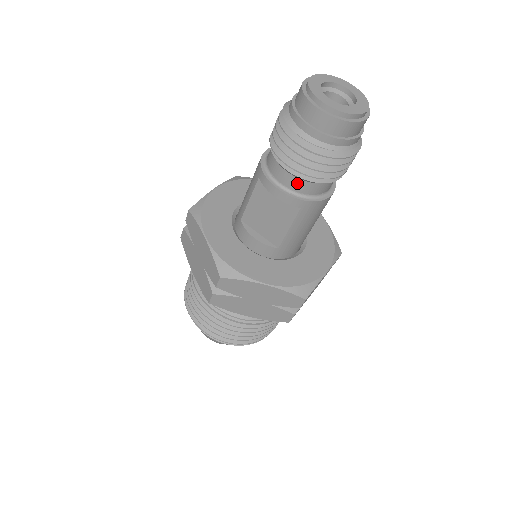
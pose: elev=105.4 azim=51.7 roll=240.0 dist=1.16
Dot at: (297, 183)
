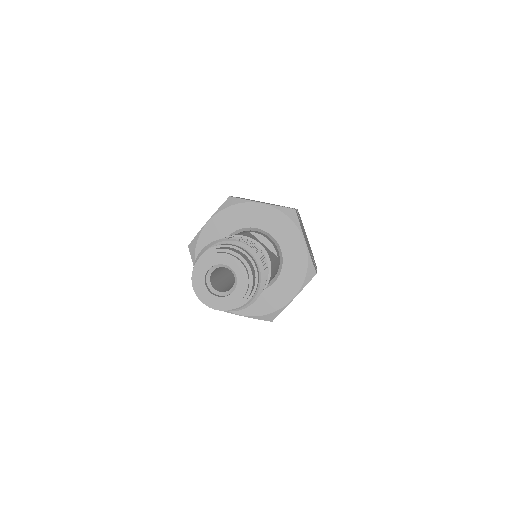
Dot at: occluded
